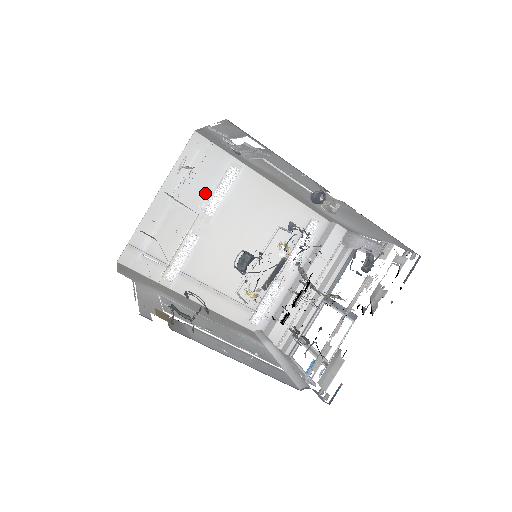
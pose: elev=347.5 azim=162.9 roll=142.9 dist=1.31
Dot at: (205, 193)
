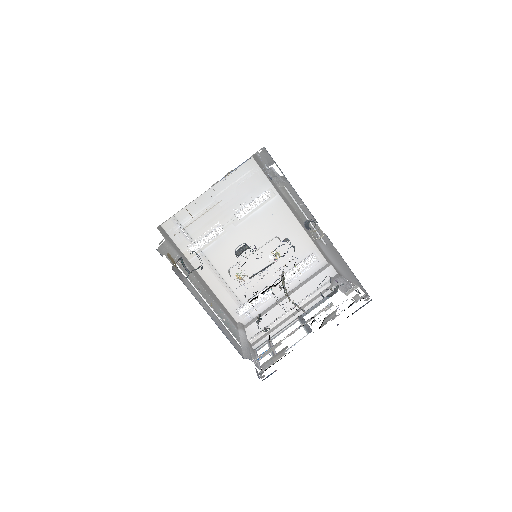
Dot at: (242, 203)
